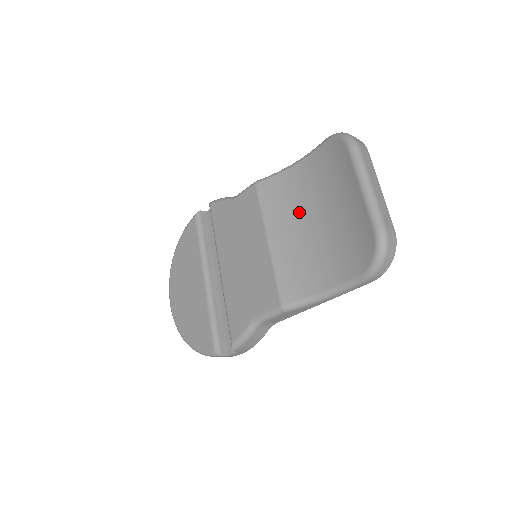
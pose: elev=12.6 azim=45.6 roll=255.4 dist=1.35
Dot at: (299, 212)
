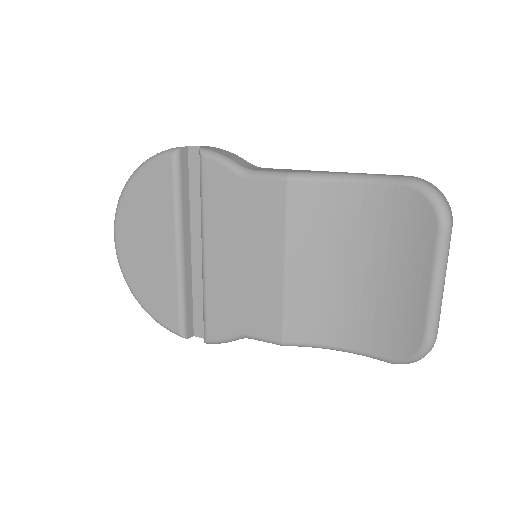
Dot at: (335, 248)
